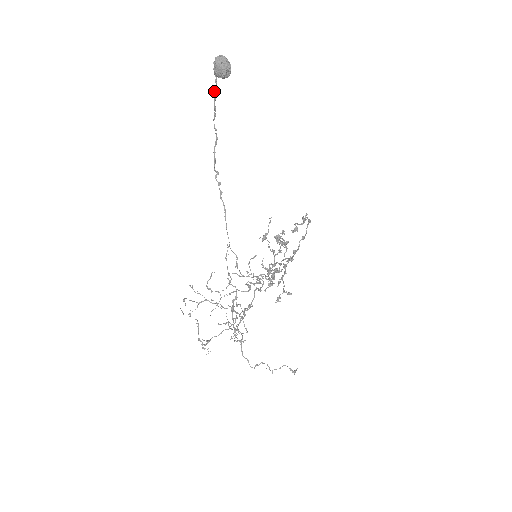
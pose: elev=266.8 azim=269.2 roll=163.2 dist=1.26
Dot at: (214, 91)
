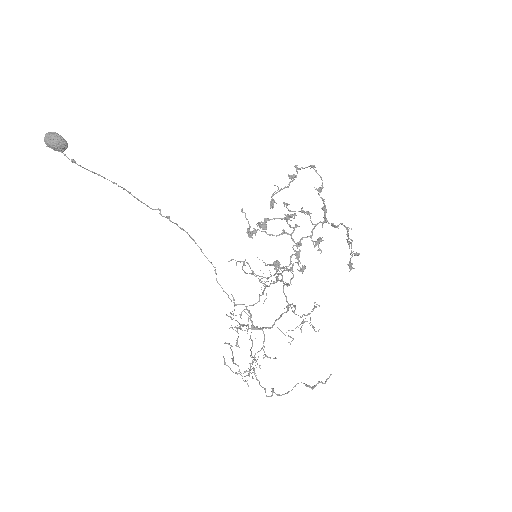
Dot at: occluded
